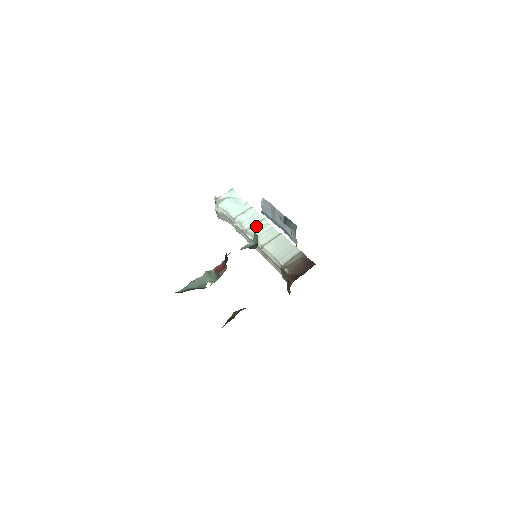
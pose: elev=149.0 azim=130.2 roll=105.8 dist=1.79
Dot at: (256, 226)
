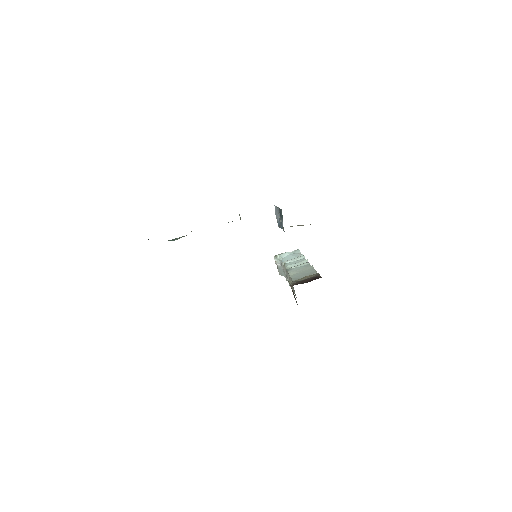
Dot at: (295, 264)
